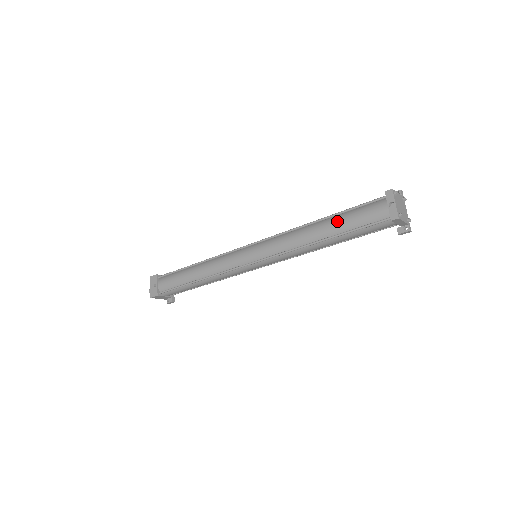
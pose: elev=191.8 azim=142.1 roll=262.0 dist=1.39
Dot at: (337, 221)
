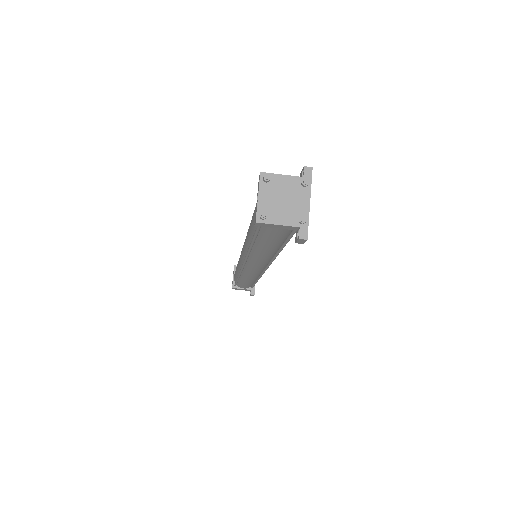
Dot at: (251, 220)
